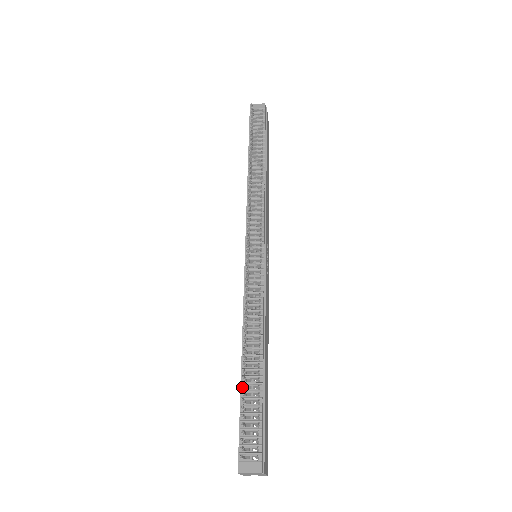
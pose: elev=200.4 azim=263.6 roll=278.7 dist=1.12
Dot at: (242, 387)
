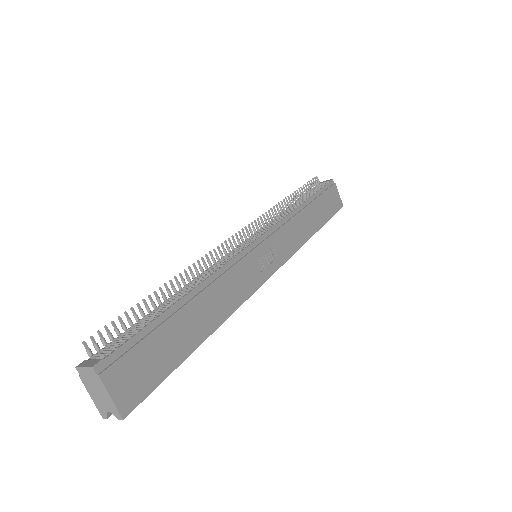
Dot at: (148, 314)
